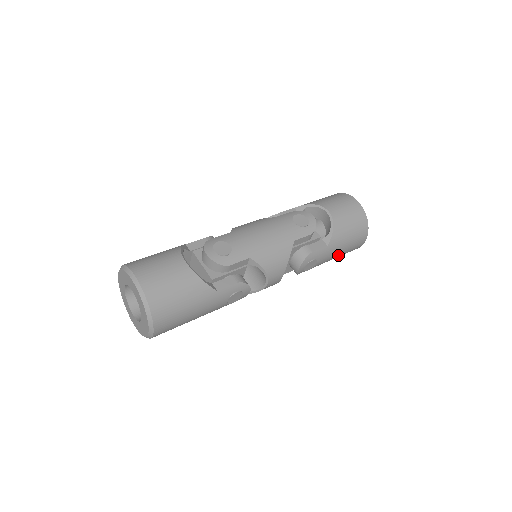
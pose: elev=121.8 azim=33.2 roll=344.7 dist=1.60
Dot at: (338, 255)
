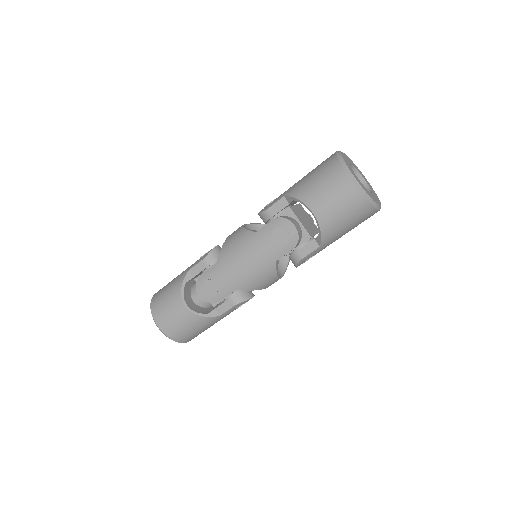
Dot at: occluded
